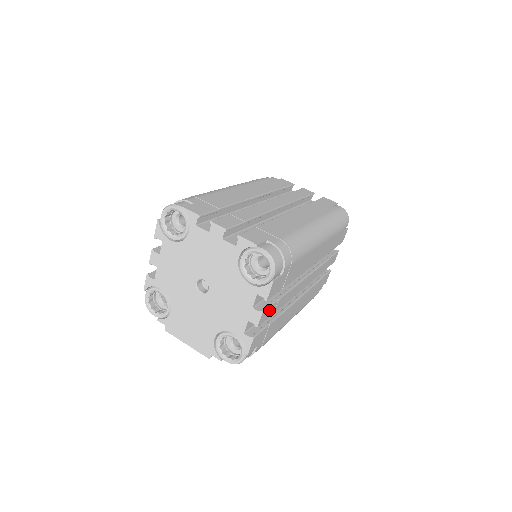
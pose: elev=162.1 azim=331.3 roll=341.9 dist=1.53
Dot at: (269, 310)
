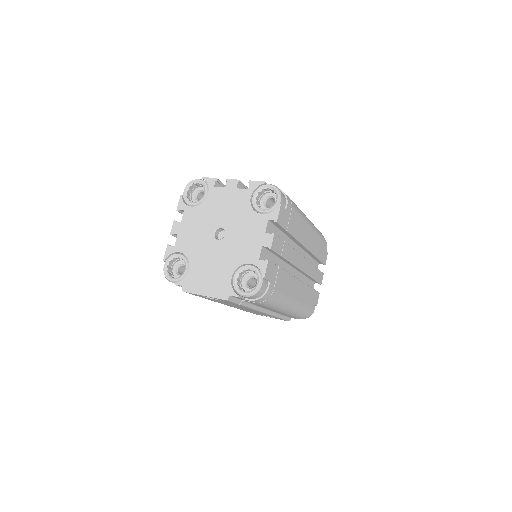
Dot at: (278, 242)
